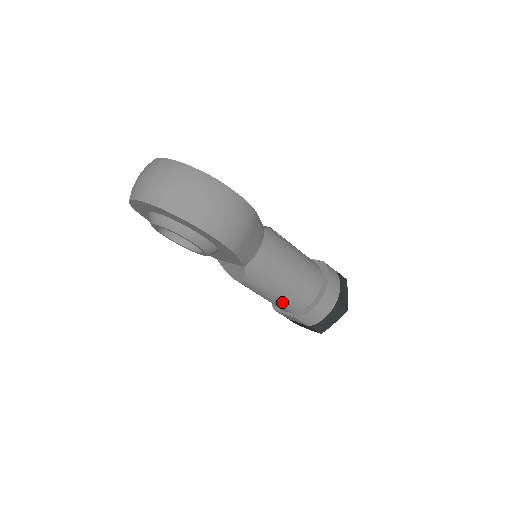
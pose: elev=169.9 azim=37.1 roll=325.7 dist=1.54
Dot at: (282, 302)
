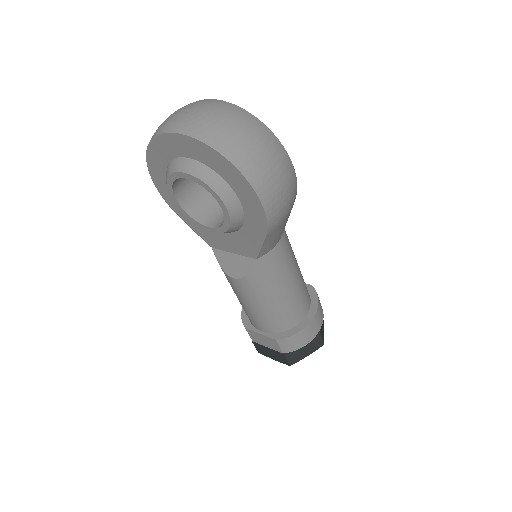
Dot at: (269, 316)
